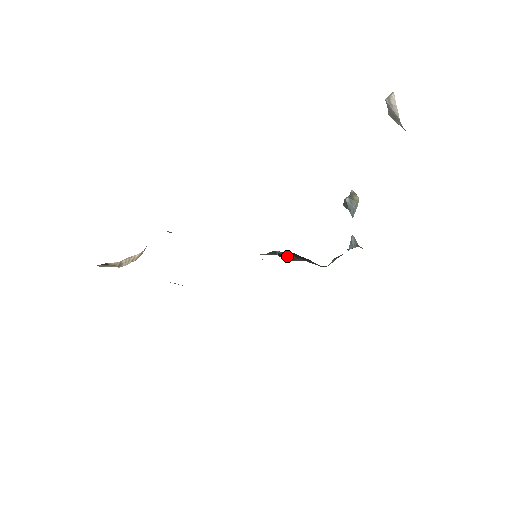
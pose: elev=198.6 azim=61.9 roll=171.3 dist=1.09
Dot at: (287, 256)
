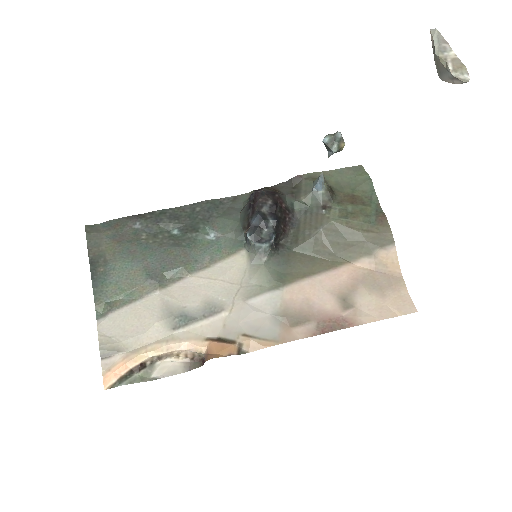
Dot at: (277, 236)
